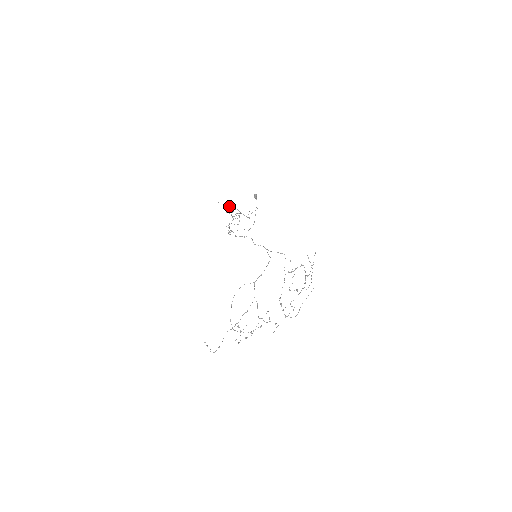
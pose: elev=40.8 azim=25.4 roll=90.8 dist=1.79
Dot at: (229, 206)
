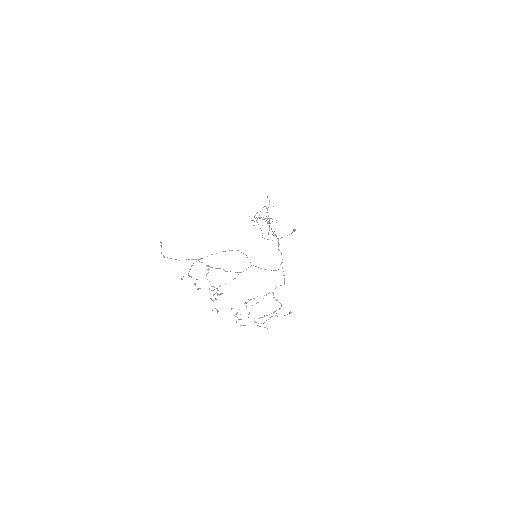
Dot at: occluded
